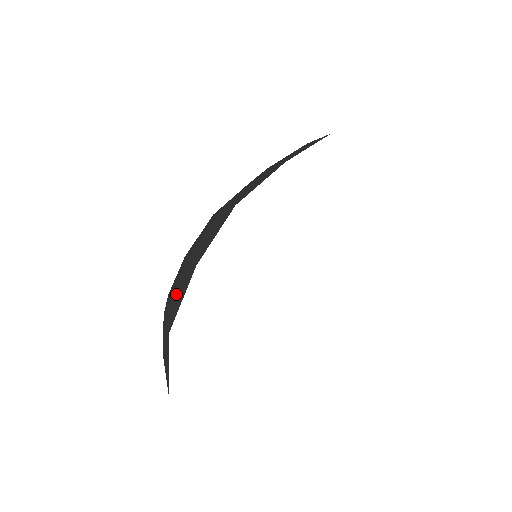
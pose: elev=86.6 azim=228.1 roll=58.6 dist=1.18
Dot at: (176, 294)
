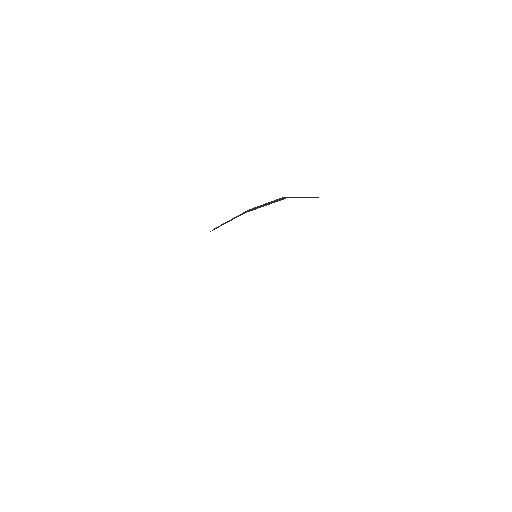
Dot at: occluded
